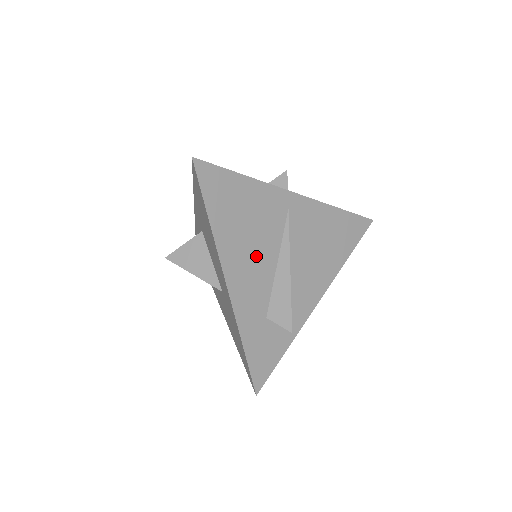
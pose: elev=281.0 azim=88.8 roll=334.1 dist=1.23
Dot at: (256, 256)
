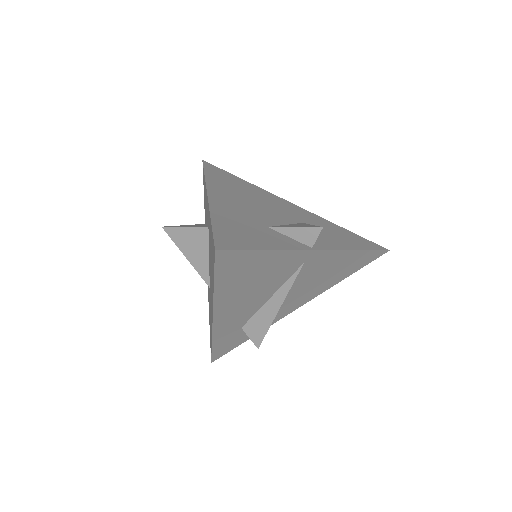
Dot at: (251, 298)
